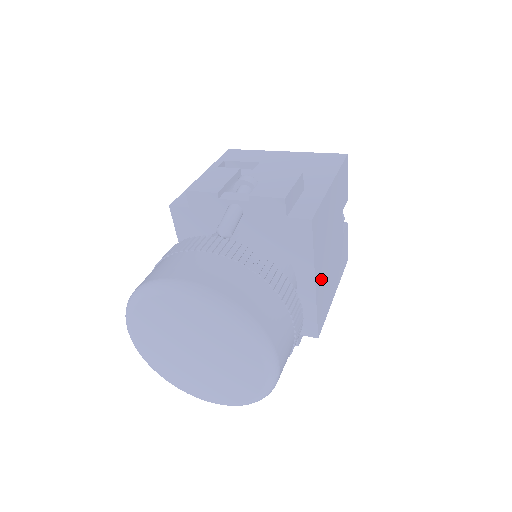
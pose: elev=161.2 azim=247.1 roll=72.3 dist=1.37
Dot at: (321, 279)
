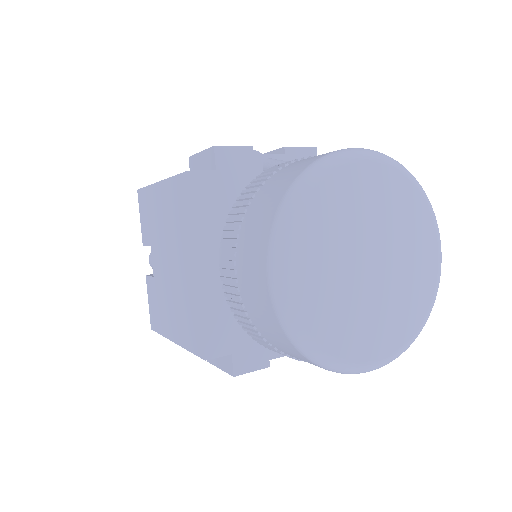
Dot at: occluded
